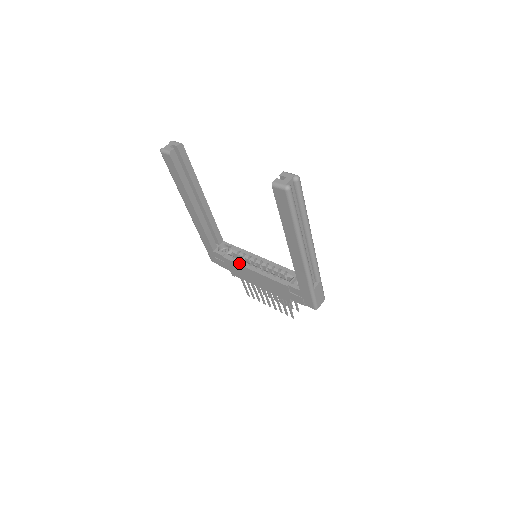
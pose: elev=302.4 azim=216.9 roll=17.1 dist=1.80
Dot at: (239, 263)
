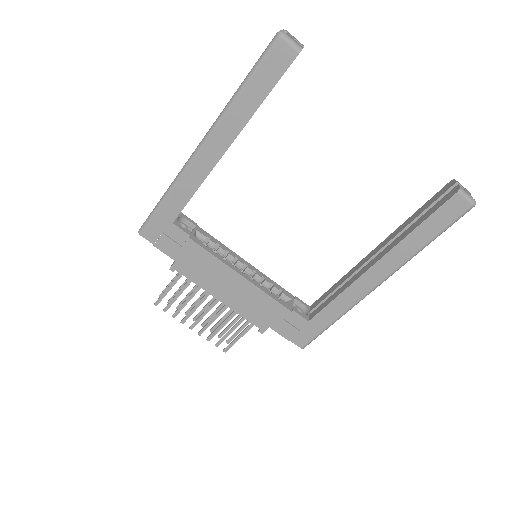
Dot at: (218, 256)
